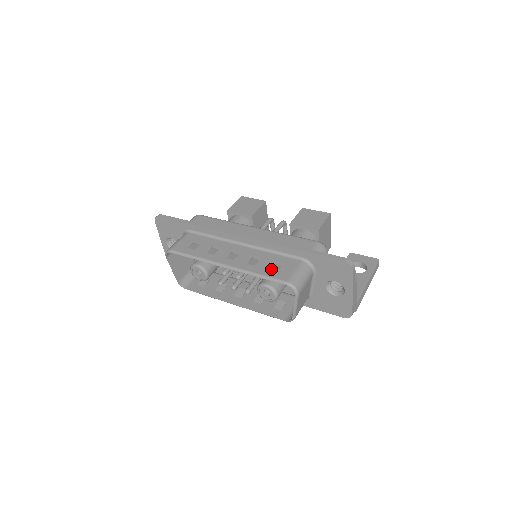
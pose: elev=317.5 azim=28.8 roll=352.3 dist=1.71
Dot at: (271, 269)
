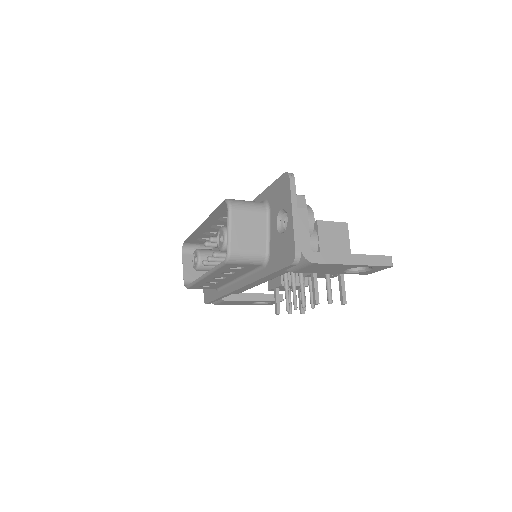
Dot at: occluded
